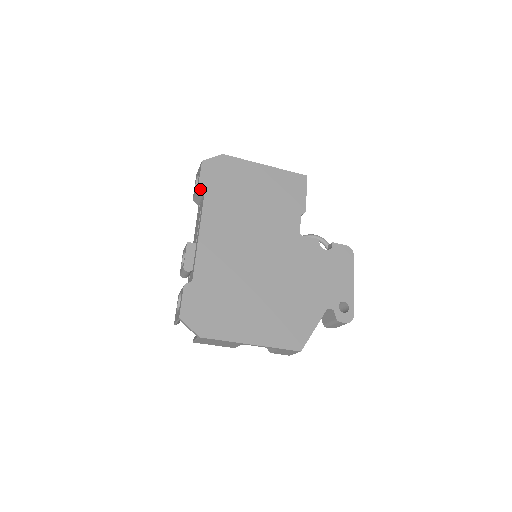
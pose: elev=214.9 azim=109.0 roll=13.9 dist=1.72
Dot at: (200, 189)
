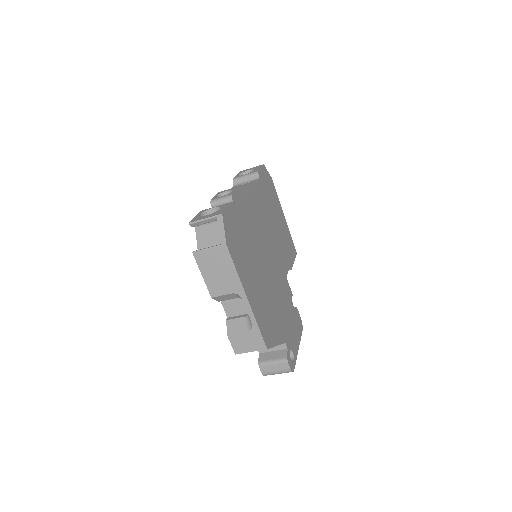
Dot at: (258, 173)
